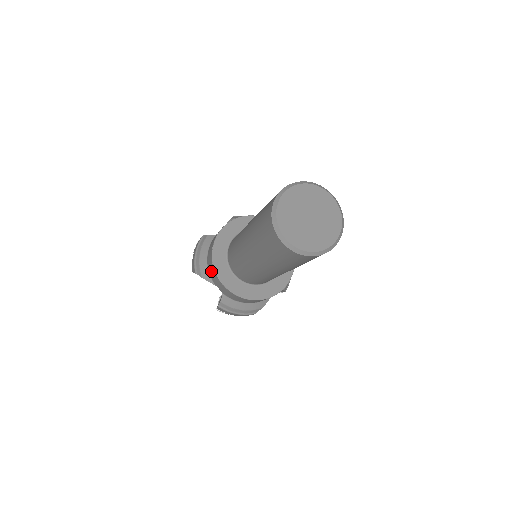
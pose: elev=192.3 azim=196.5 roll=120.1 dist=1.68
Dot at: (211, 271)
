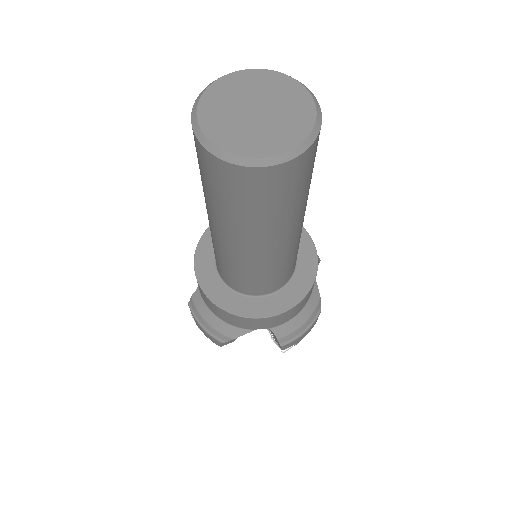
Dot at: (234, 321)
